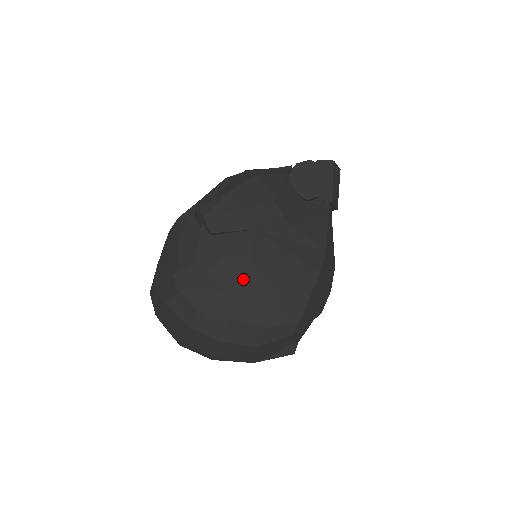
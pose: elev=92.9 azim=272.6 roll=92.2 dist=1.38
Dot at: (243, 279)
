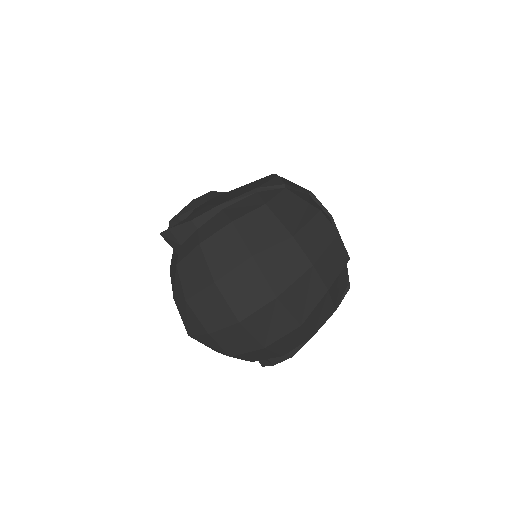
Dot at: (215, 199)
